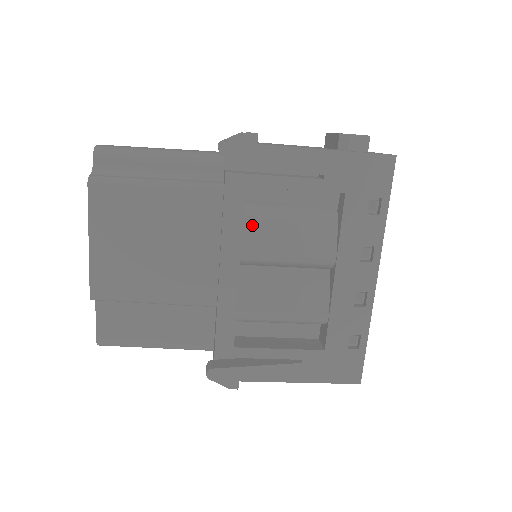
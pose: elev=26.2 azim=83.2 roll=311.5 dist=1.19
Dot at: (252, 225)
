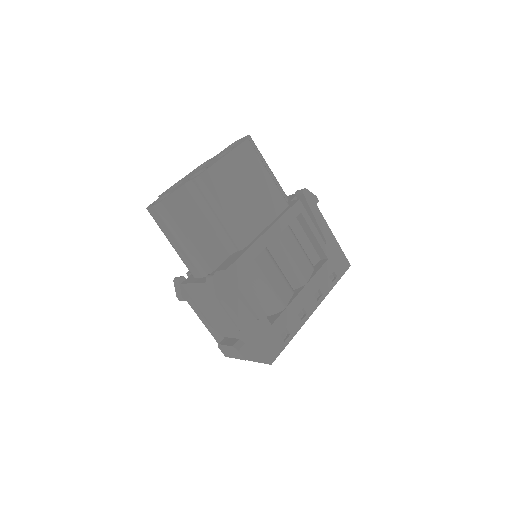
Dot at: (288, 231)
